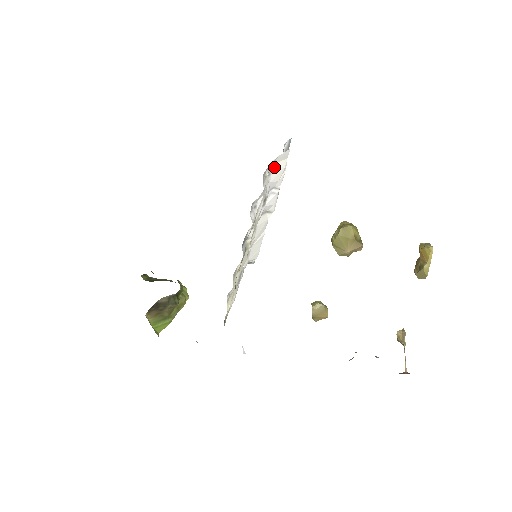
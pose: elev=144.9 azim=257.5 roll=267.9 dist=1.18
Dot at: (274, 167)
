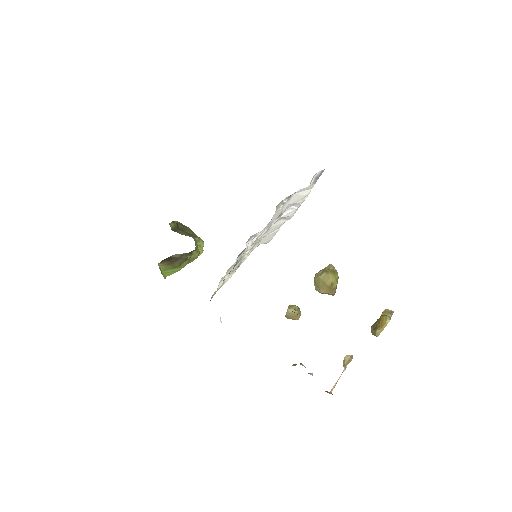
Dot at: (295, 195)
